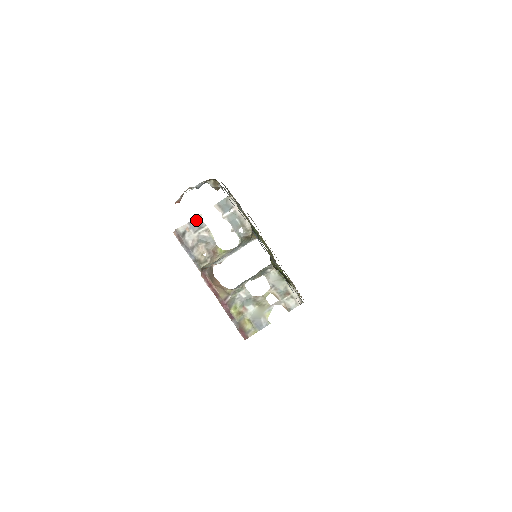
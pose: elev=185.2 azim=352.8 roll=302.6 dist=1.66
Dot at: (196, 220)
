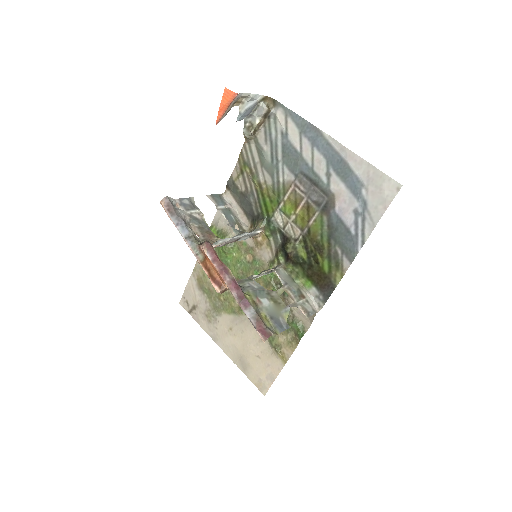
Dot at: (188, 200)
